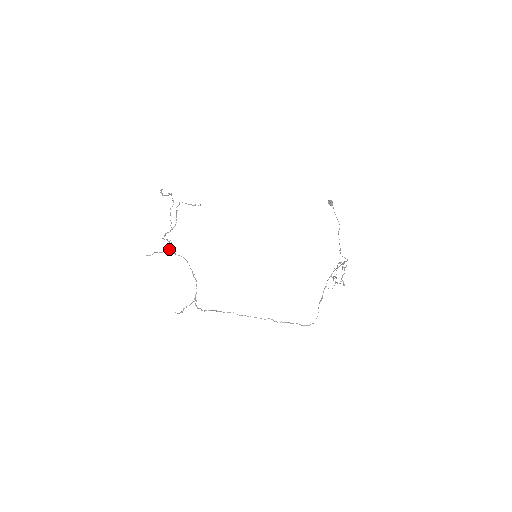
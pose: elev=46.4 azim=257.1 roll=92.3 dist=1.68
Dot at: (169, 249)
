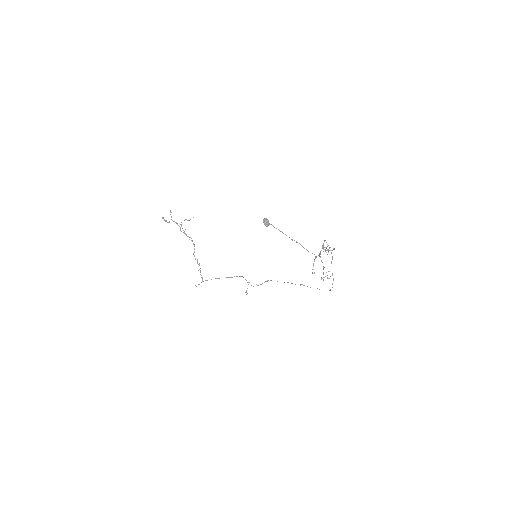
Dot at: (202, 278)
